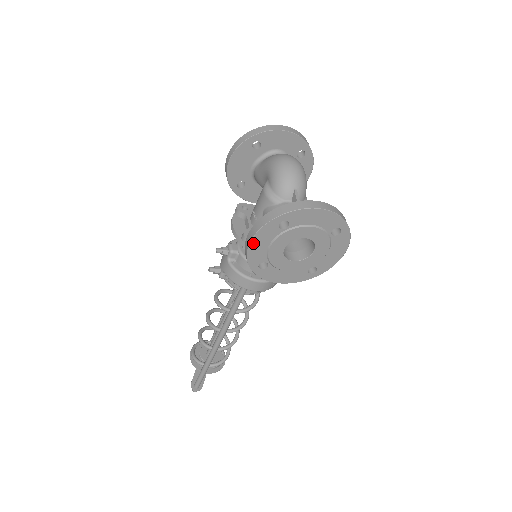
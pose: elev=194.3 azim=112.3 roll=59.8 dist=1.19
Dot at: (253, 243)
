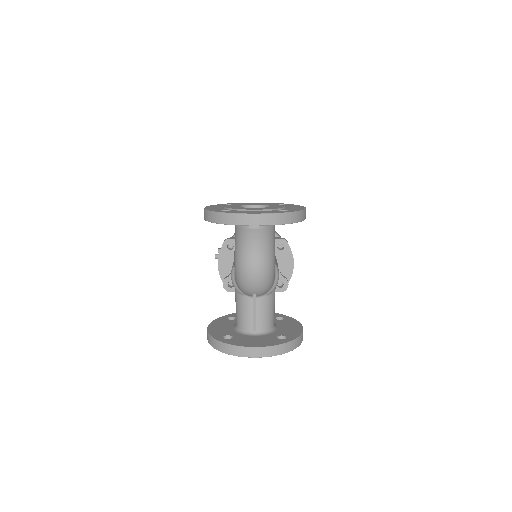
Dot at: occluded
